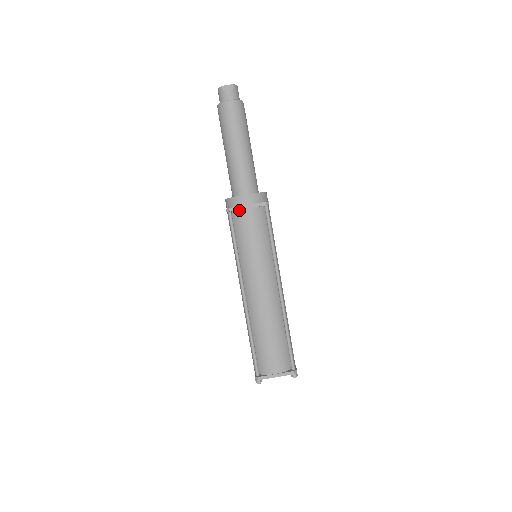
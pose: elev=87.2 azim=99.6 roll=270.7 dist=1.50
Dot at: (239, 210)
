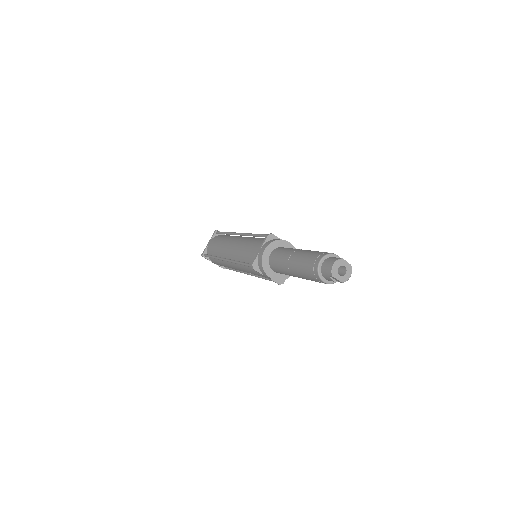
Dot at: (260, 272)
